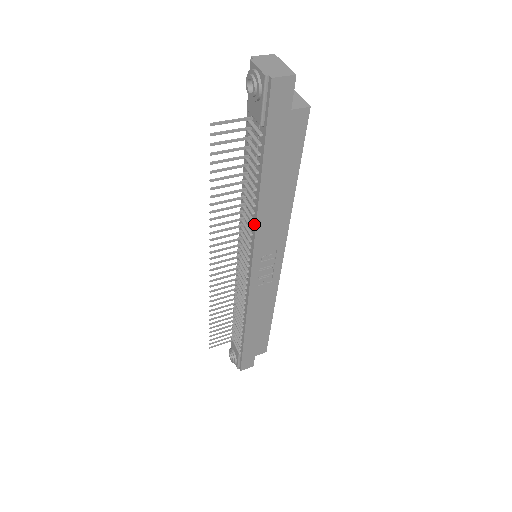
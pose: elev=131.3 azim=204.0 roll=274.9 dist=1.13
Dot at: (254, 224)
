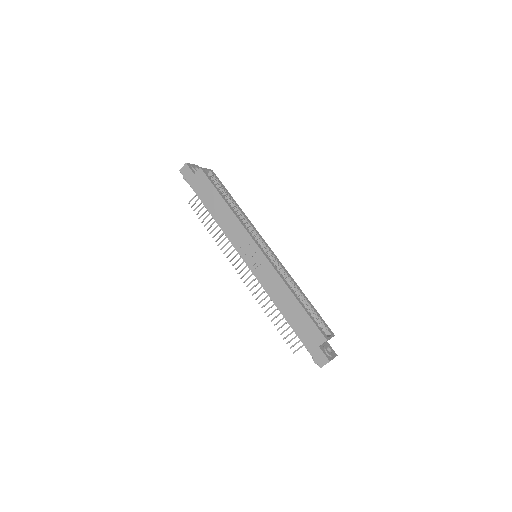
Dot at: (224, 232)
